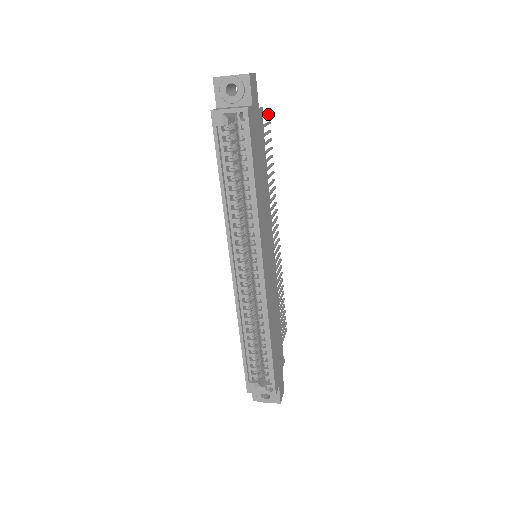
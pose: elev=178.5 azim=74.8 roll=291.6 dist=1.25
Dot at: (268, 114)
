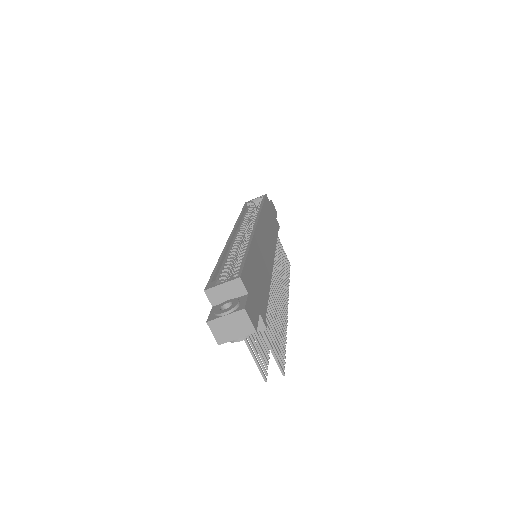
Dot at: occluded
